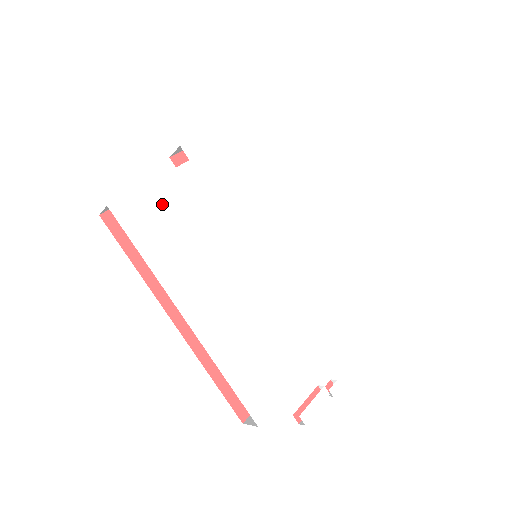
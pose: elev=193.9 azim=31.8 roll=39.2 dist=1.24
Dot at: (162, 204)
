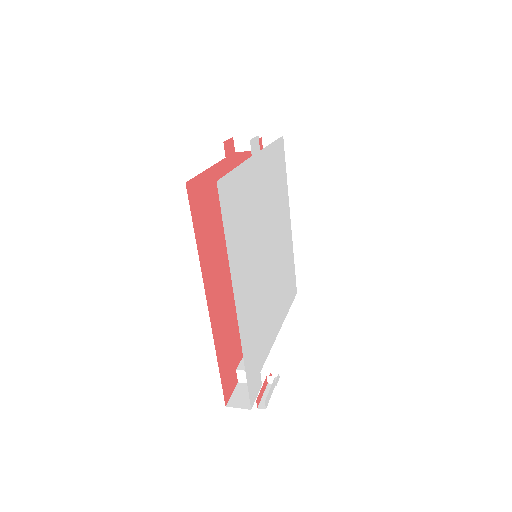
Dot at: (238, 192)
